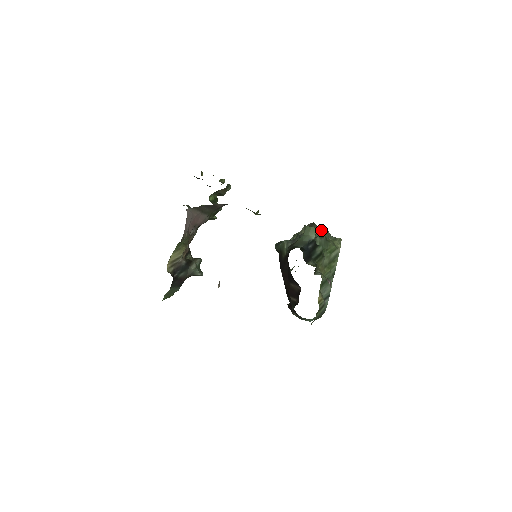
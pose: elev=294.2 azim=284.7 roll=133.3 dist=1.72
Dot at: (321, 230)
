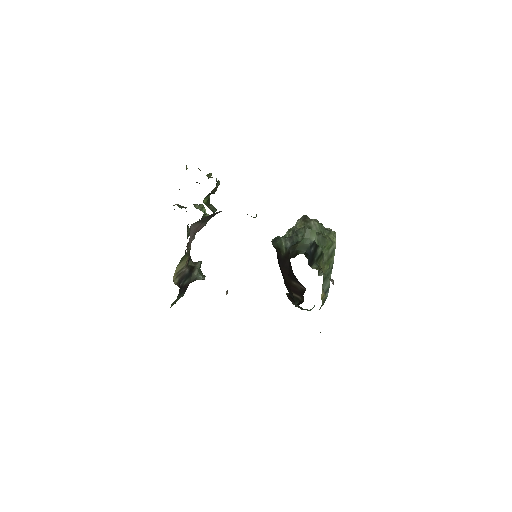
Dot at: (316, 225)
